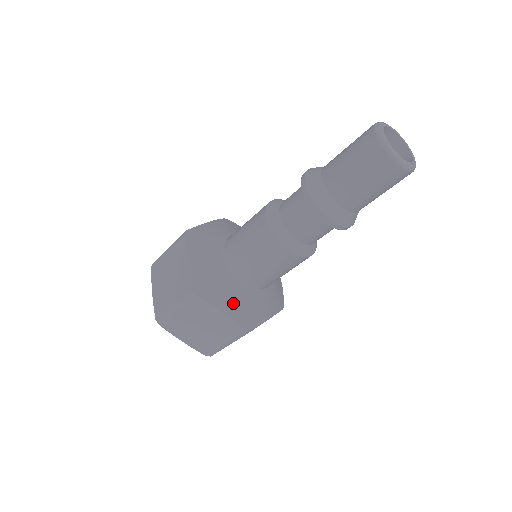
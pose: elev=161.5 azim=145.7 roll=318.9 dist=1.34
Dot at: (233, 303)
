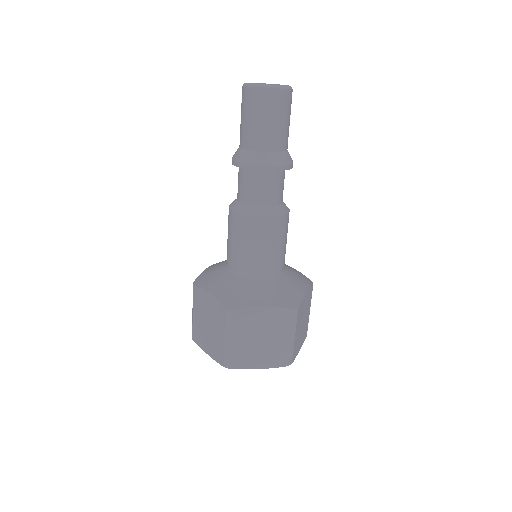
Dot at: (220, 287)
